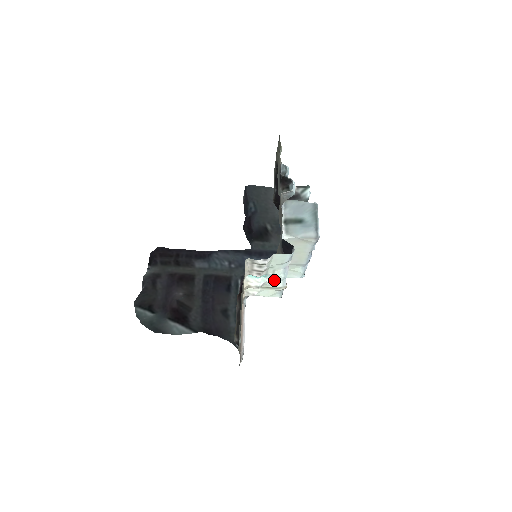
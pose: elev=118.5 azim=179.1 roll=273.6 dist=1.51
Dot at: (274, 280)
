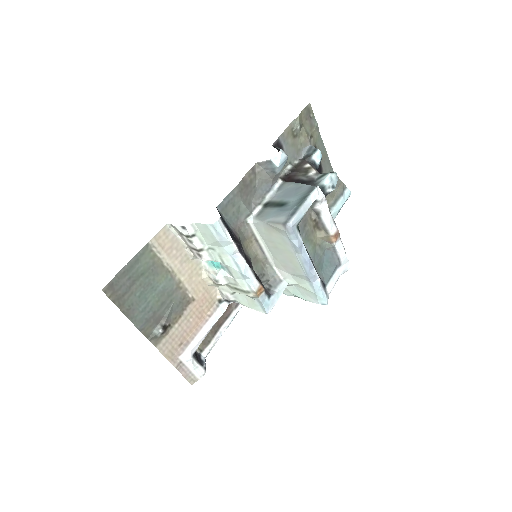
Dot at: (234, 276)
